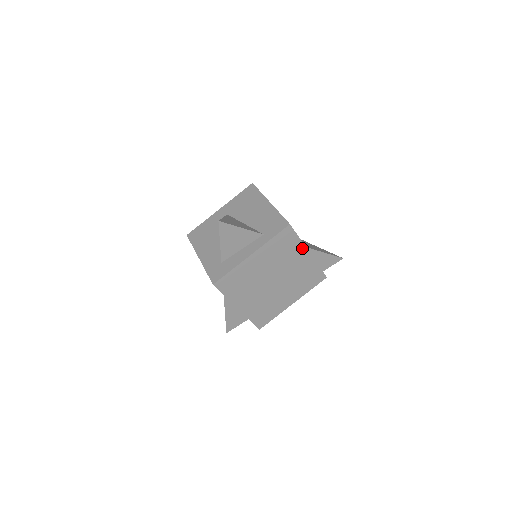
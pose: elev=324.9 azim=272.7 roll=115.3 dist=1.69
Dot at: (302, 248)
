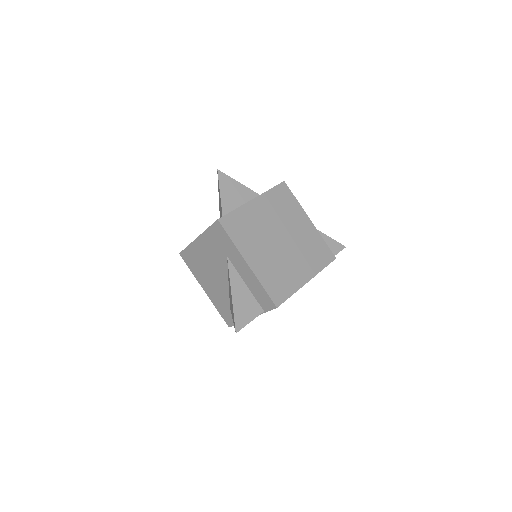
Dot at: (301, 212)
